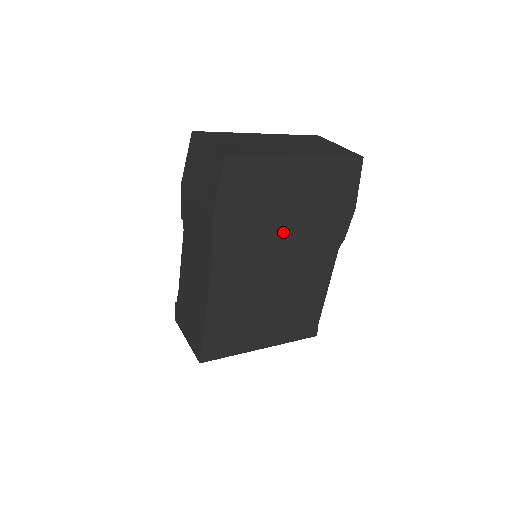
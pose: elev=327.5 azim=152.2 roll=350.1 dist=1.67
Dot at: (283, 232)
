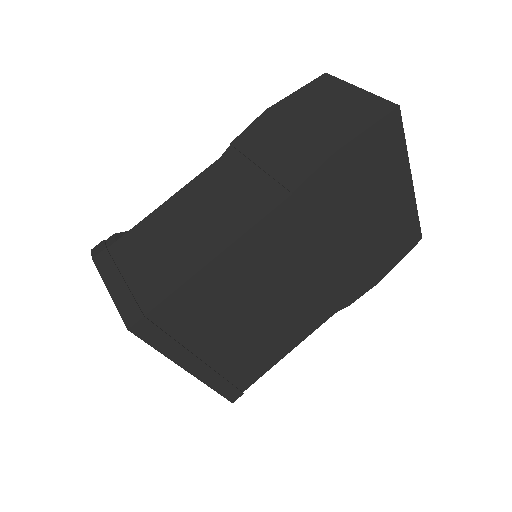
Dot at: (340, 242)
